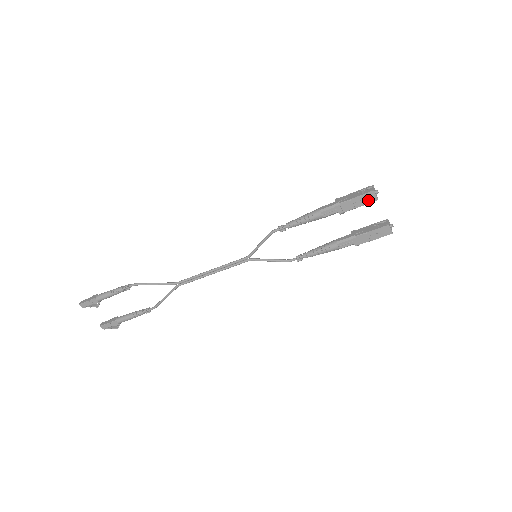
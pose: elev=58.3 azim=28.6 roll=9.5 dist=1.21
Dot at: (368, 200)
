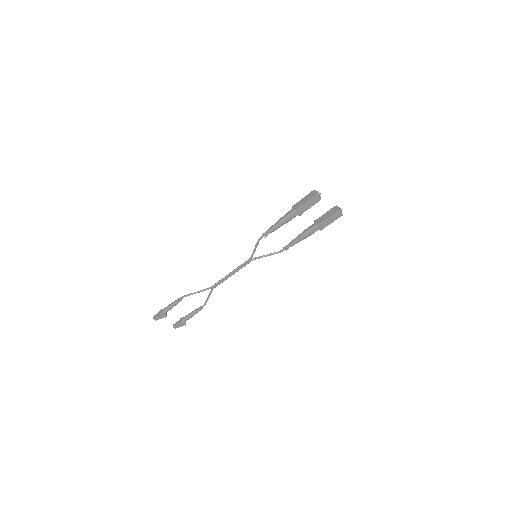
Dot at: (314, 202)
